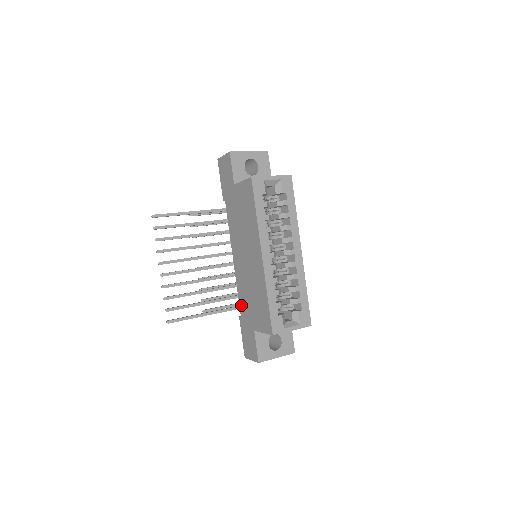
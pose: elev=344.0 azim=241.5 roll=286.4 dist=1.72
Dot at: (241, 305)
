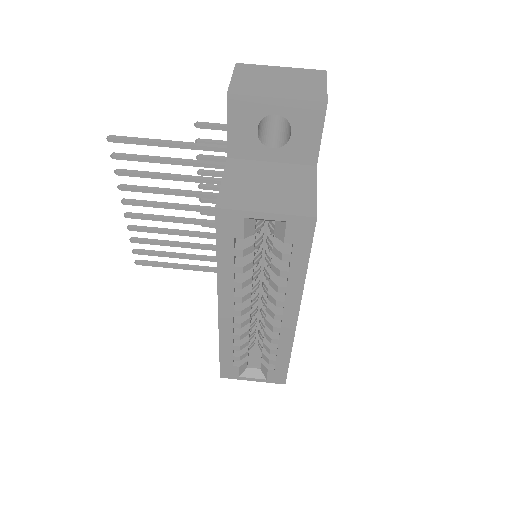
Dot at: occluded
